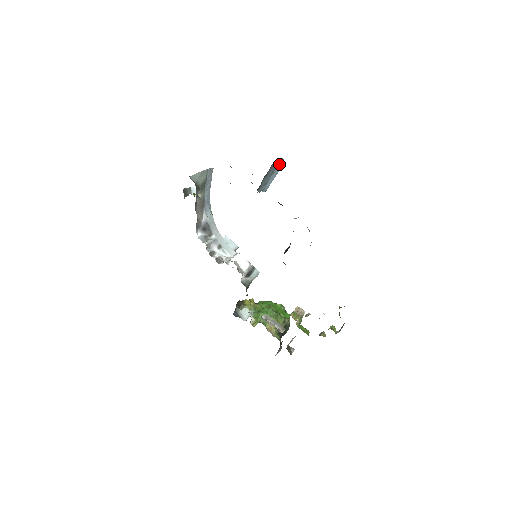
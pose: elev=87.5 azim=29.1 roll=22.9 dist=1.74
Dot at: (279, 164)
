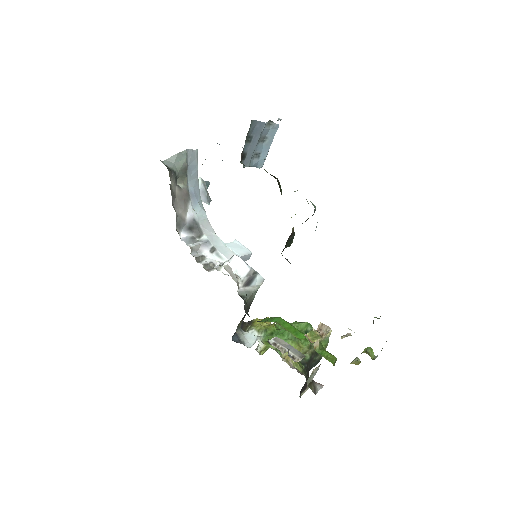
Dot at: (271, 124)
